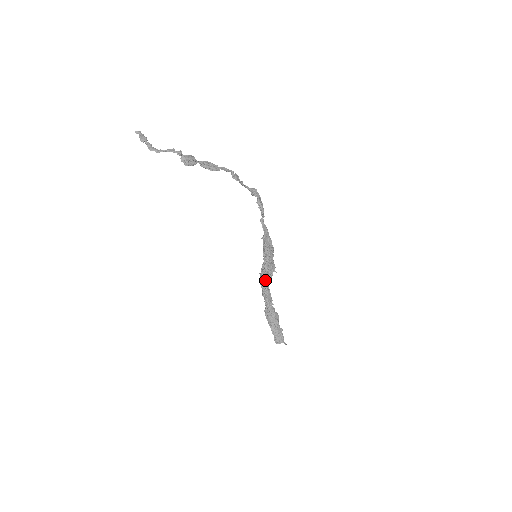
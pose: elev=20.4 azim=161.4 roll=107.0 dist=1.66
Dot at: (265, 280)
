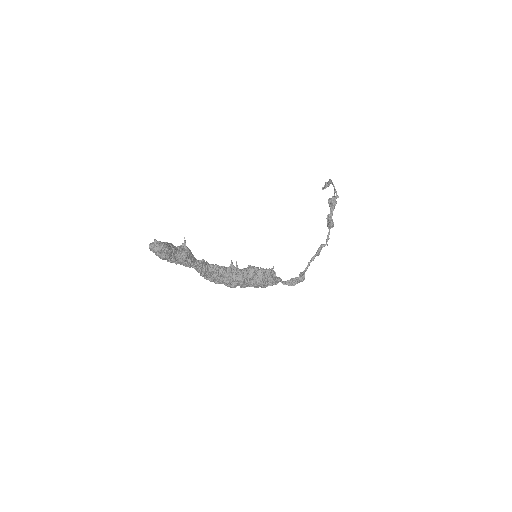
Dot at: (223, 267)
